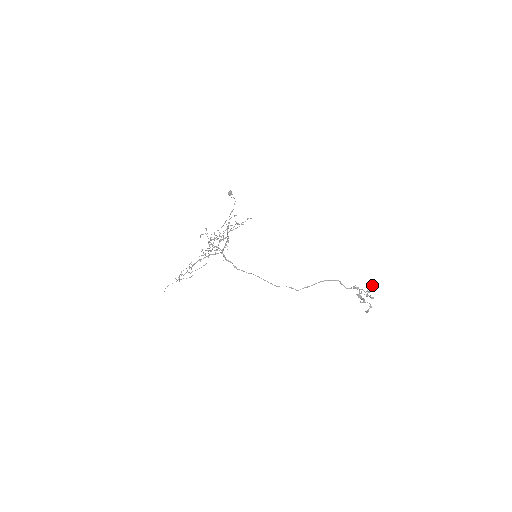
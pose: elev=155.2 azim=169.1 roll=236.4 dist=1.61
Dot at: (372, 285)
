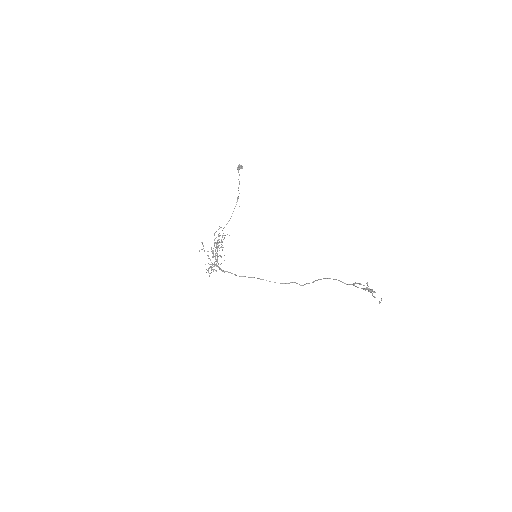
Dot at: occluded
